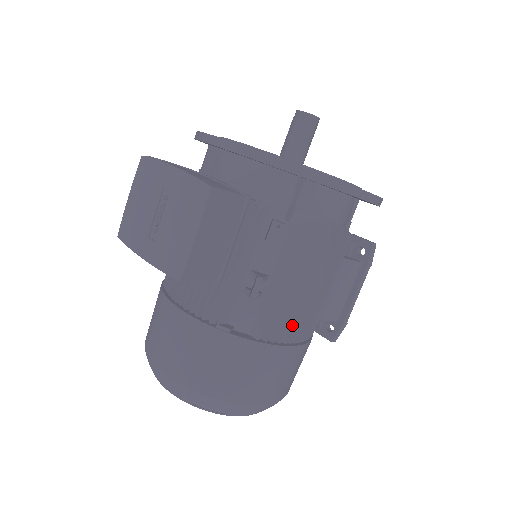
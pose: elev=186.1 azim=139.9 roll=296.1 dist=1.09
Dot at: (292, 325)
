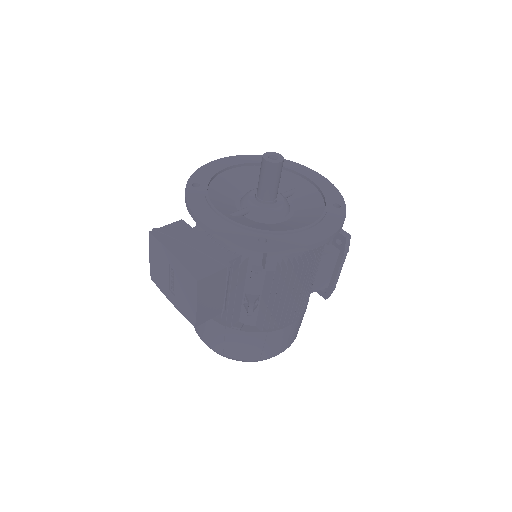
Dot at: (284, 317)
